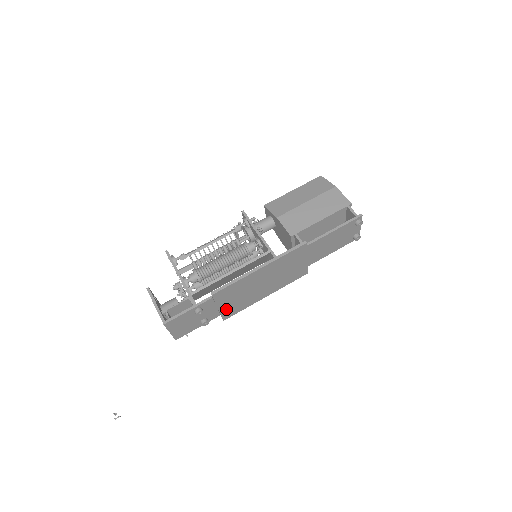
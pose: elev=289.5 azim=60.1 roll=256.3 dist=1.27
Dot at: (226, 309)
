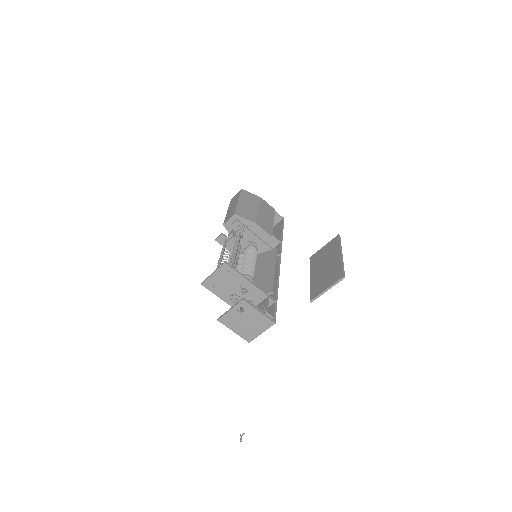
Dot at: (322, 291)
